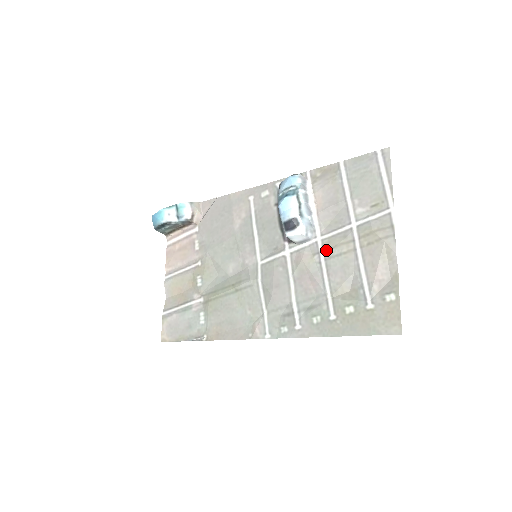
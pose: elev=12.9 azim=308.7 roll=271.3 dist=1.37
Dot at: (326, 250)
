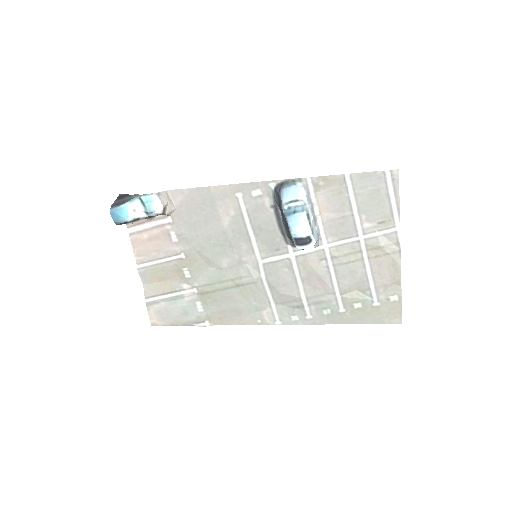
Dot at: (334, 258)
